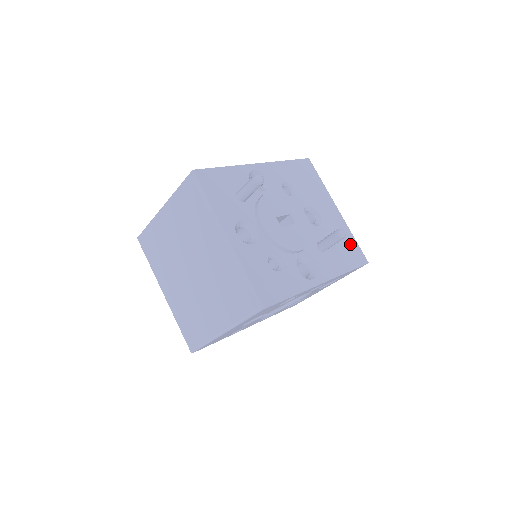
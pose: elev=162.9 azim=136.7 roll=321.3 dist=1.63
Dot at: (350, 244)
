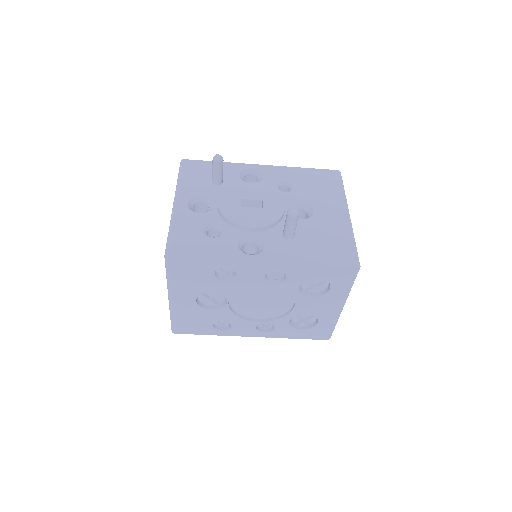
Dot at: (340, 244)
